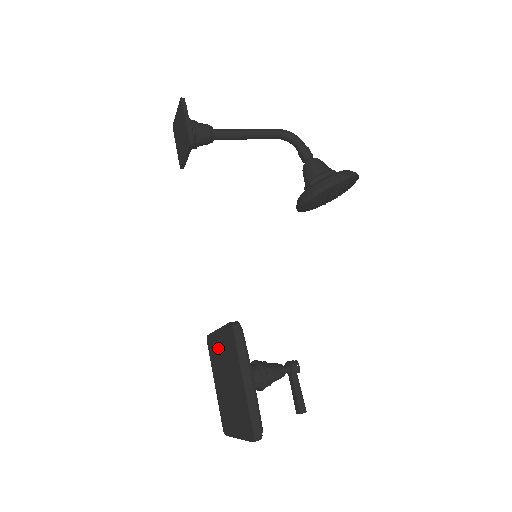
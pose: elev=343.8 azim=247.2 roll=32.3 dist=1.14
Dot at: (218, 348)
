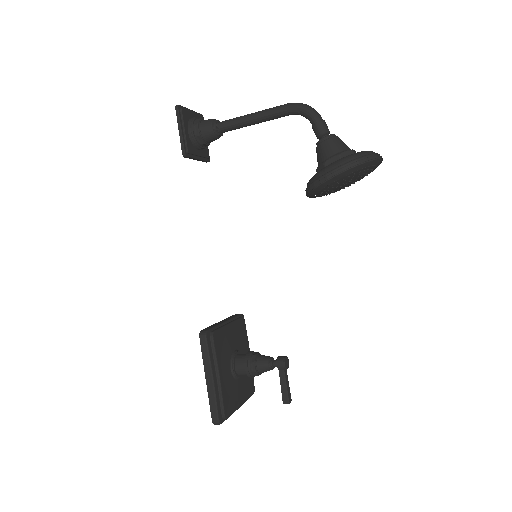
Dot at: occluded
